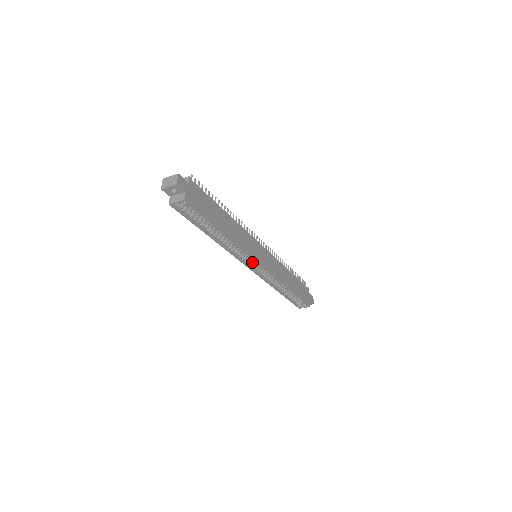
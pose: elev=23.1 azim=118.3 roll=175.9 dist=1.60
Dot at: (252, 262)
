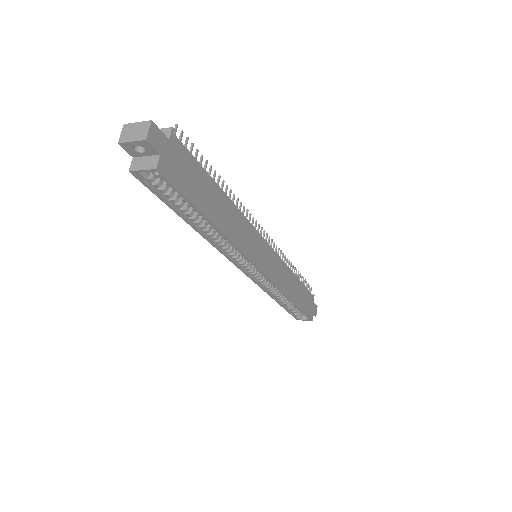
Dot at: (249, 264)
